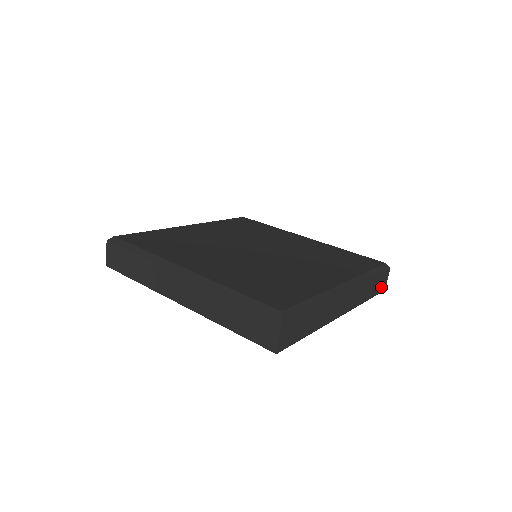
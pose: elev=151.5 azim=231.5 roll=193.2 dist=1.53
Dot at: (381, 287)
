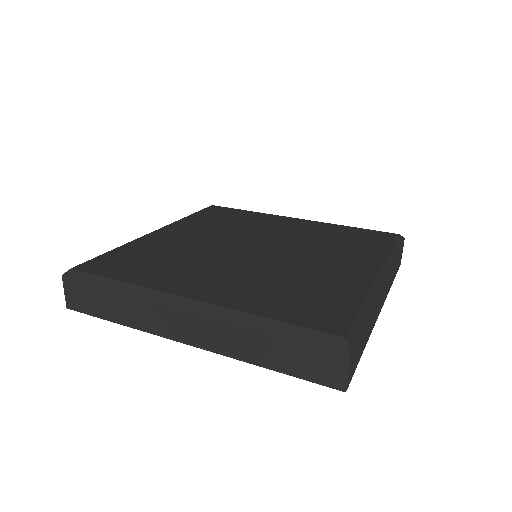
Dot at: (399, 263)
